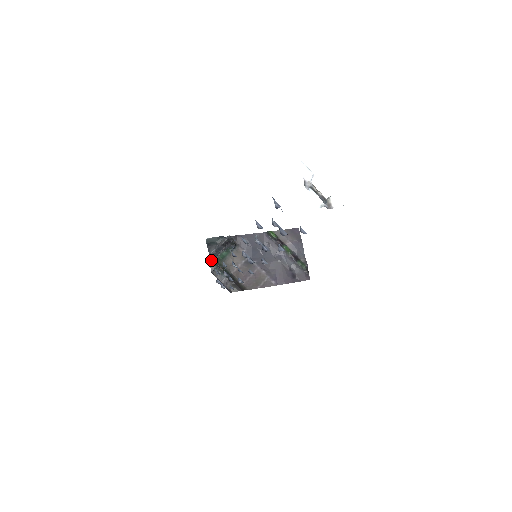
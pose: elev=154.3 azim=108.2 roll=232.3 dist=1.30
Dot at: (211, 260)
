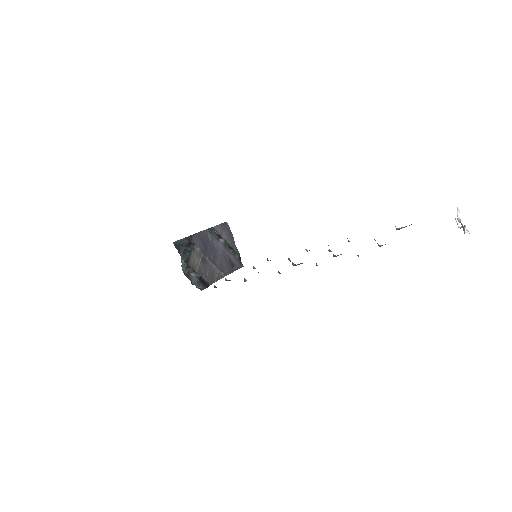
Dot at: (183, 263)
